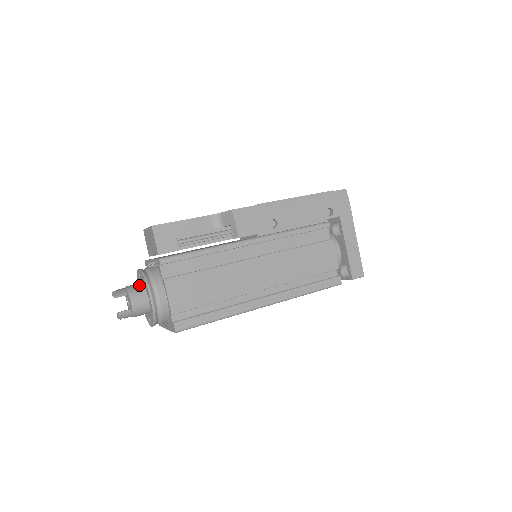
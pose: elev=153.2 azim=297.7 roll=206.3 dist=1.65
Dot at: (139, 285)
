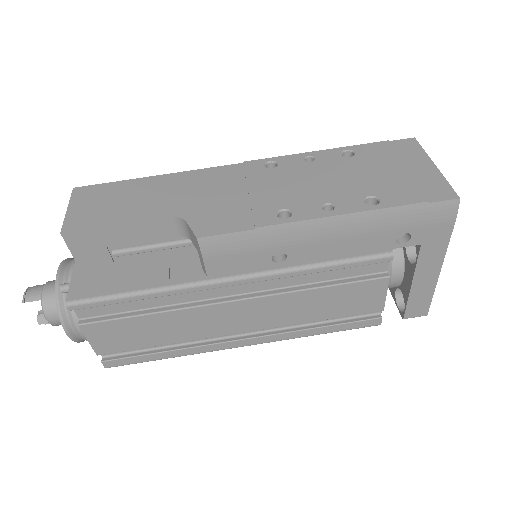
Dot at: occluded
